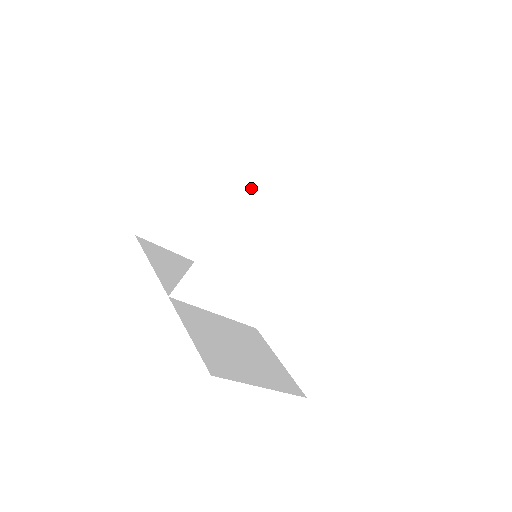
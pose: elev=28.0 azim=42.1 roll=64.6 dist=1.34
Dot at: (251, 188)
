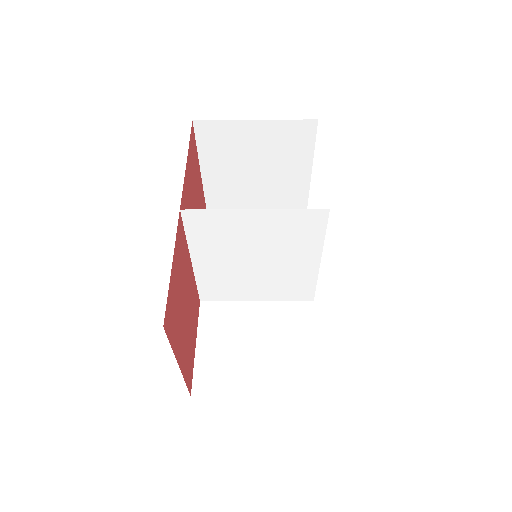
Dot at: (185, 224)
